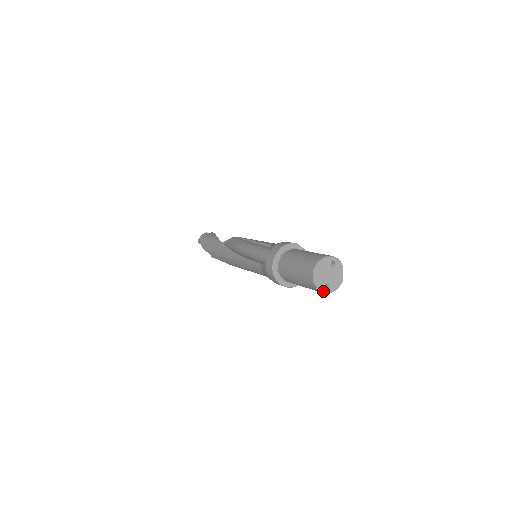
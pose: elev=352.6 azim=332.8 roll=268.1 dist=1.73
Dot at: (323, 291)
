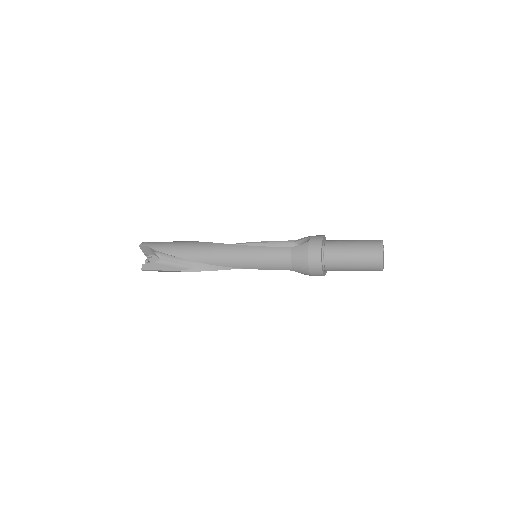
Dot at: (382, 263)
